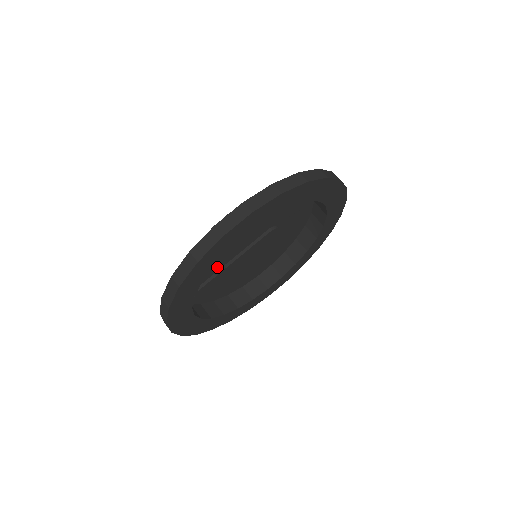
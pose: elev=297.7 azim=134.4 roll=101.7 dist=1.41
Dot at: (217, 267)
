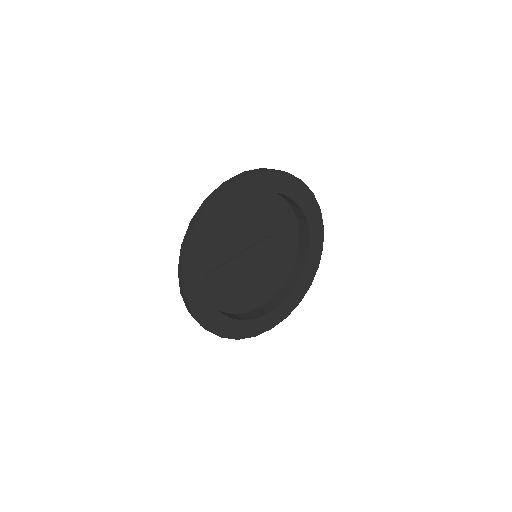
Dot at: (225, 256)
